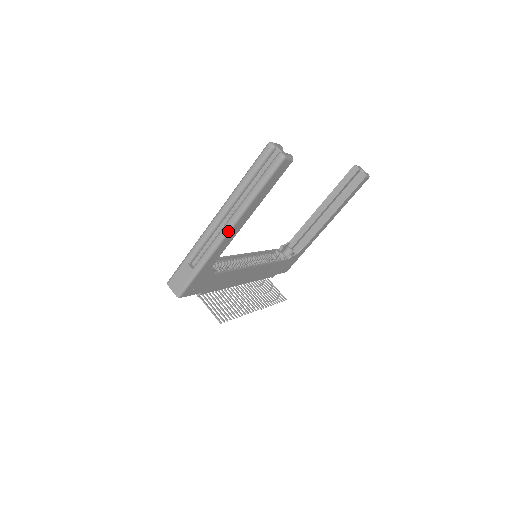
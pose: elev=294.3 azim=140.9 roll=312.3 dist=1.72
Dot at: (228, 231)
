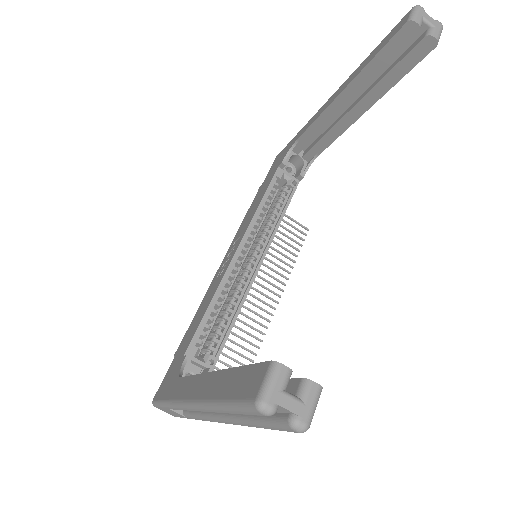
Dot at: occluded
